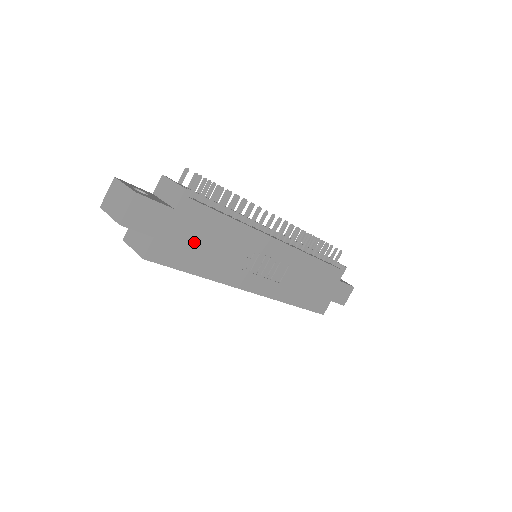
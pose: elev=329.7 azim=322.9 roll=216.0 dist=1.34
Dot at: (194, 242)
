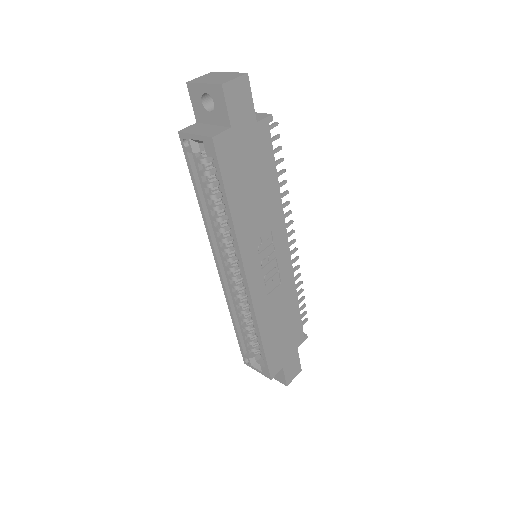
Dot at: (248, 170)
